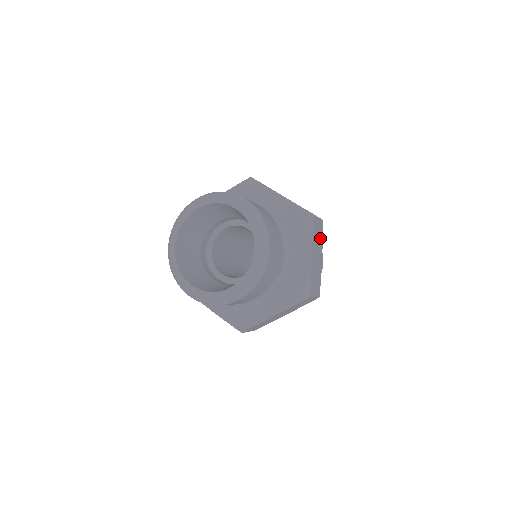
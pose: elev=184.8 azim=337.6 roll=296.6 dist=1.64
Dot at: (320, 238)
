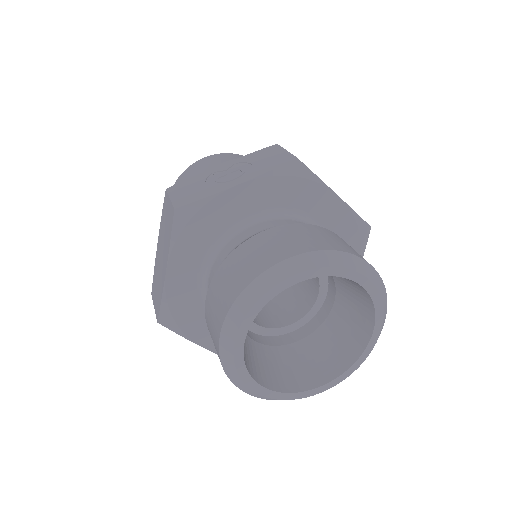
Dot at: occluded
